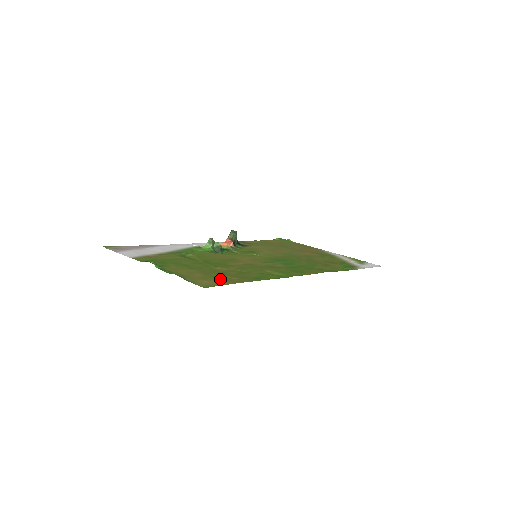
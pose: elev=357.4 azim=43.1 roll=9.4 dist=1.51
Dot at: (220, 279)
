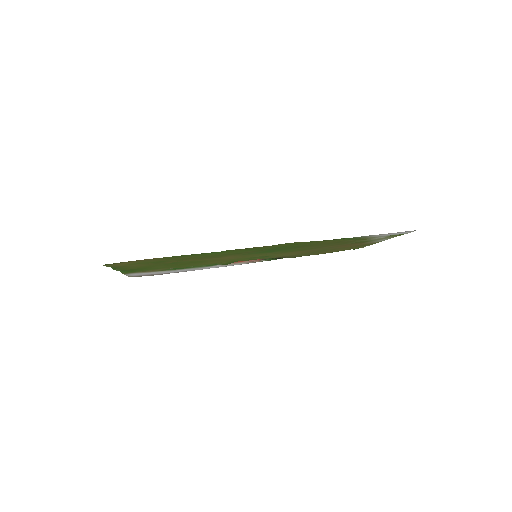
Dot at: (140, 262)
